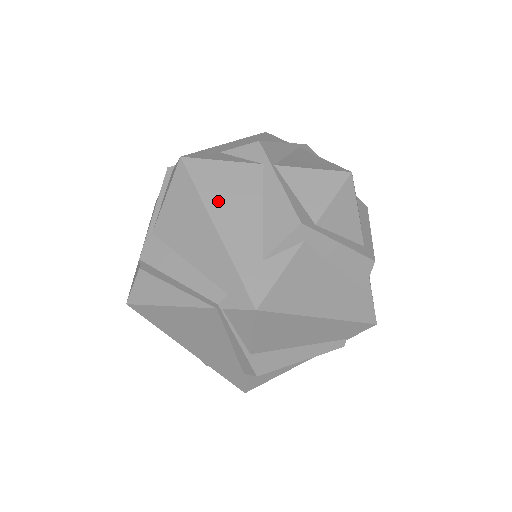
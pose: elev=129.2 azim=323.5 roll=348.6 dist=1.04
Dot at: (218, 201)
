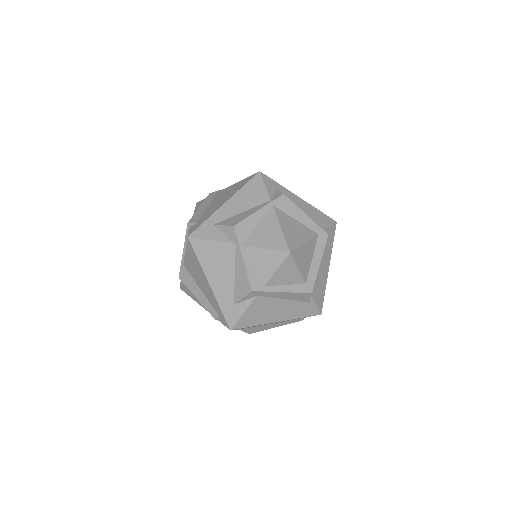
Dot at: (210, 267)
